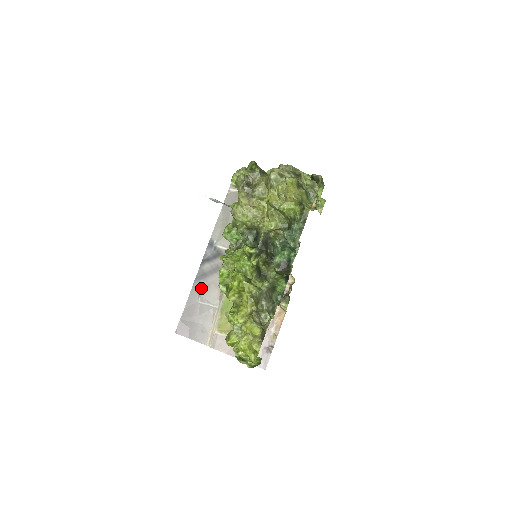
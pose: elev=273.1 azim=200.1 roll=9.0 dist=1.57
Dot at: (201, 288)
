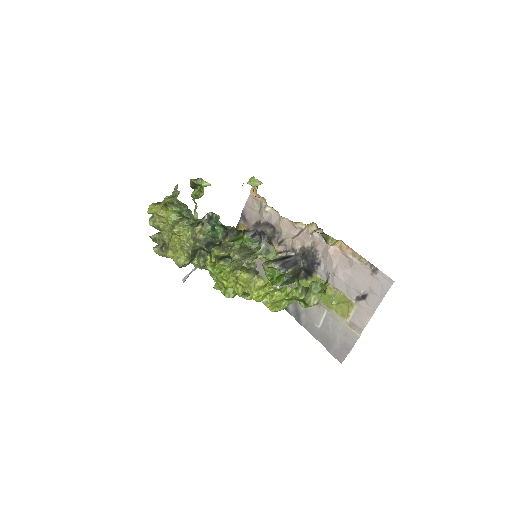
Dot at: (307, 320)
